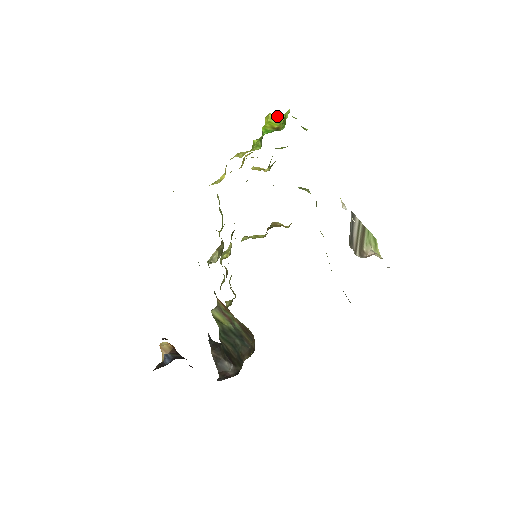
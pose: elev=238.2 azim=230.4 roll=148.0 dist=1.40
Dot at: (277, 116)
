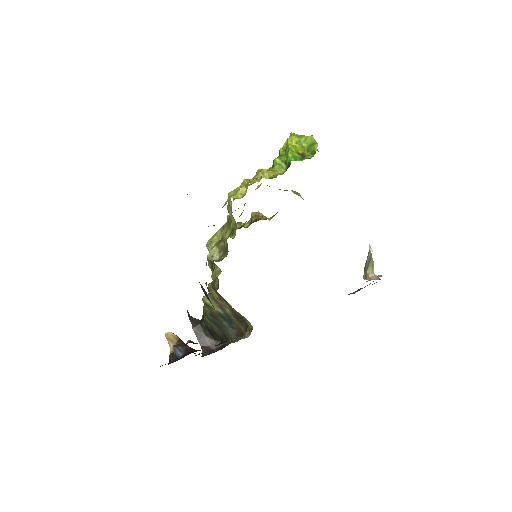
Dot at: (300, 139)
